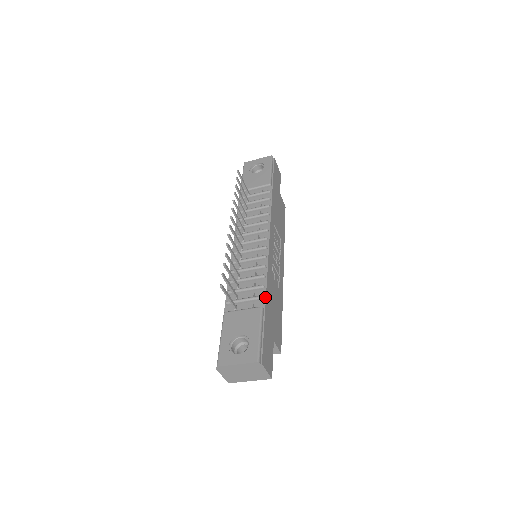
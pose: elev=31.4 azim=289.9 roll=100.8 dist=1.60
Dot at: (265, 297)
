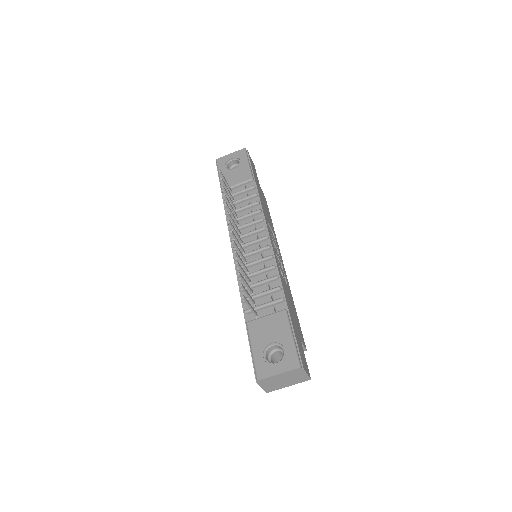
Dot at: (285, 299)
